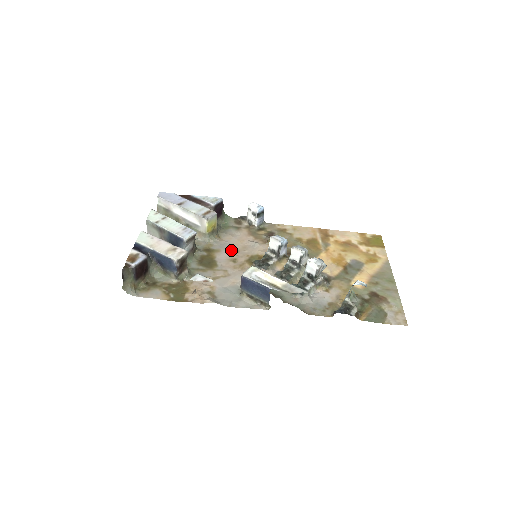
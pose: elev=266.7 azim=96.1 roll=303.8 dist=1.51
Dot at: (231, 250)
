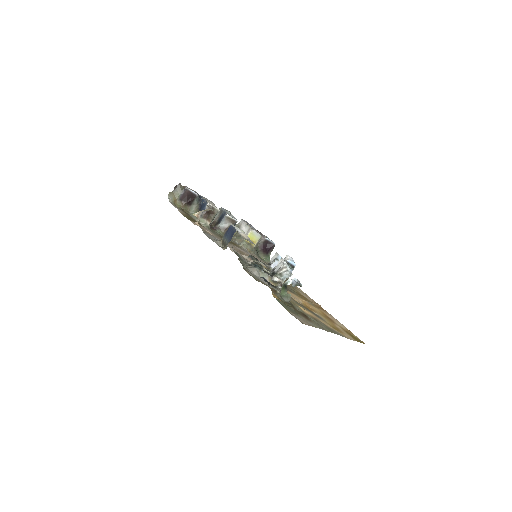
Dot at: (247, 253)
